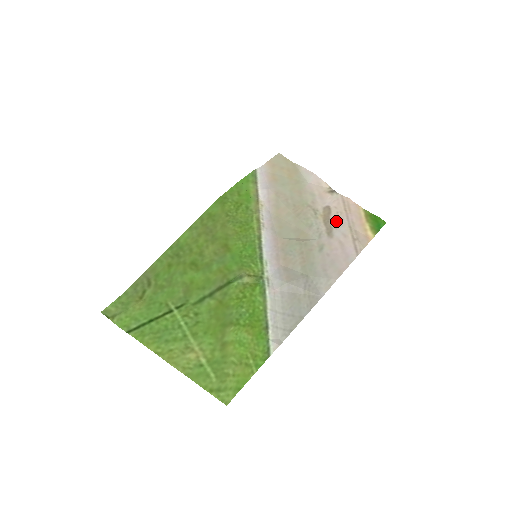
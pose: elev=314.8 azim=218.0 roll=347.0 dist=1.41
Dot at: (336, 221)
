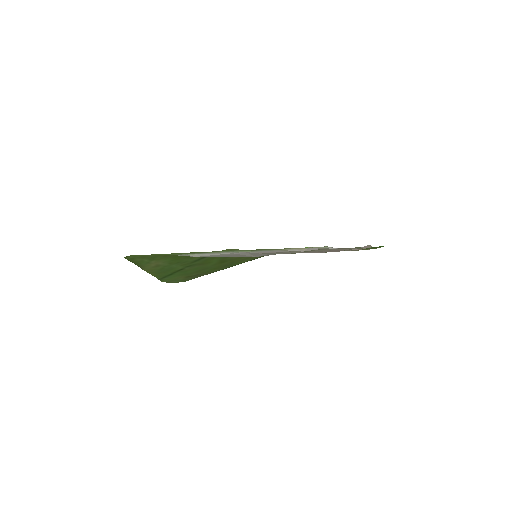
Dot at: occluded
